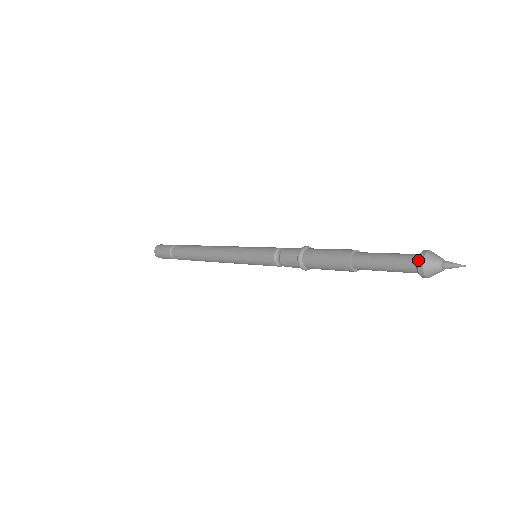
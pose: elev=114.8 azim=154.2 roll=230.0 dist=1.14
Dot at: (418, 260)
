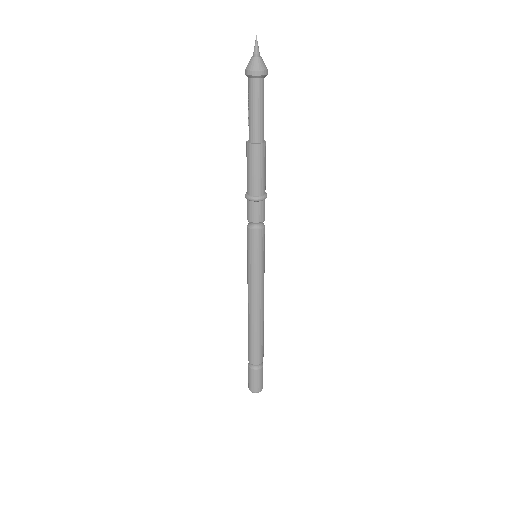
Dot at: occluded
